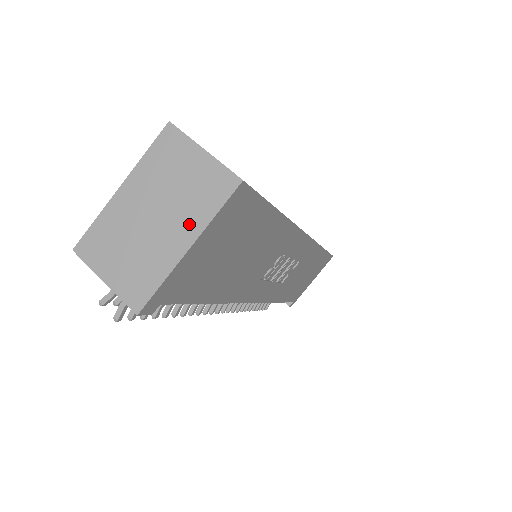
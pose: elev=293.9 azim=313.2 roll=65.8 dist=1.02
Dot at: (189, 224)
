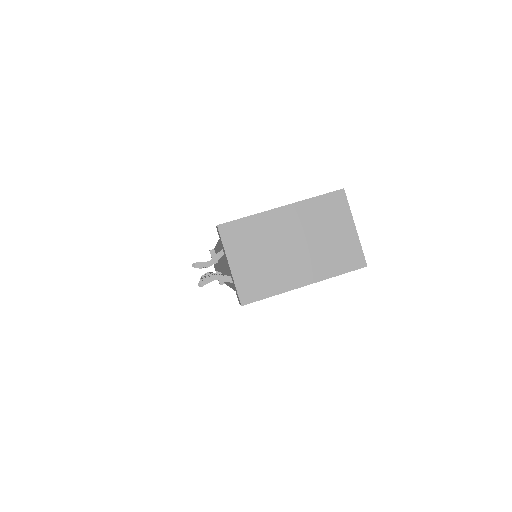
Dot at: (316, 269)
